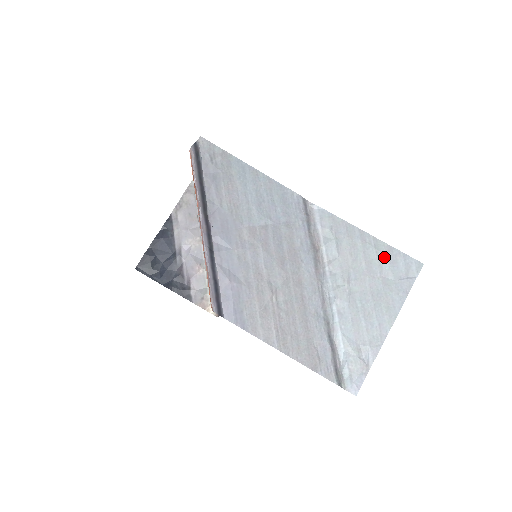
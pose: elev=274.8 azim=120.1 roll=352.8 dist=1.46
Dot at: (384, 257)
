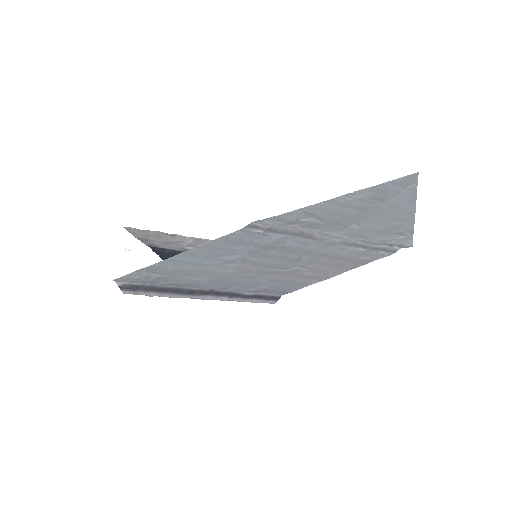
Dot at: (369, 197)
